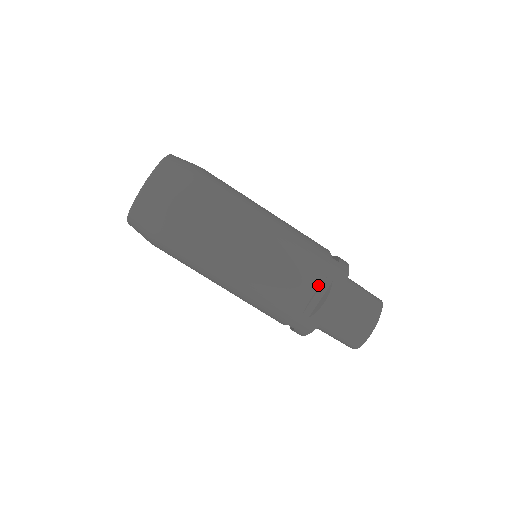
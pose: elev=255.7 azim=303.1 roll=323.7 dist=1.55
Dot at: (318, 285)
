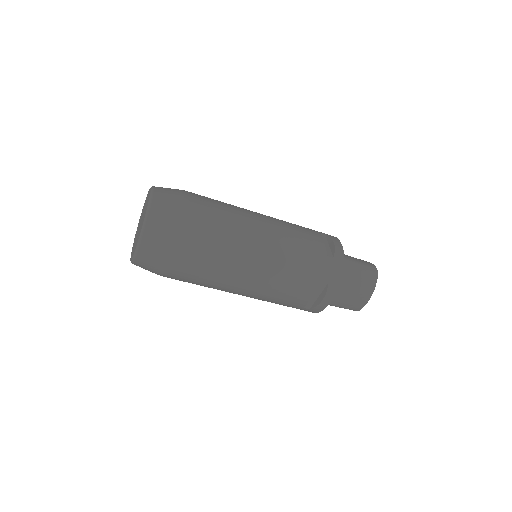
Dot at: (315, 290)
